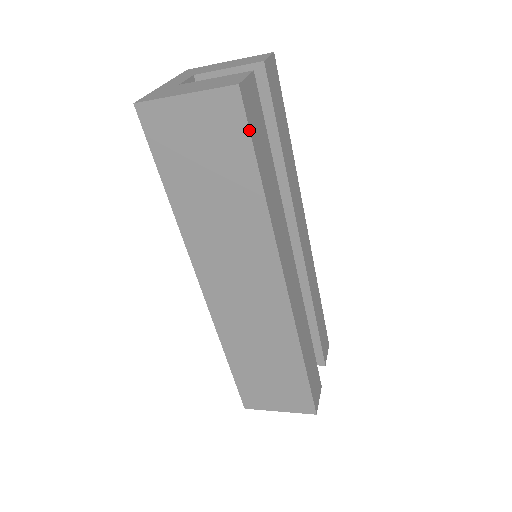
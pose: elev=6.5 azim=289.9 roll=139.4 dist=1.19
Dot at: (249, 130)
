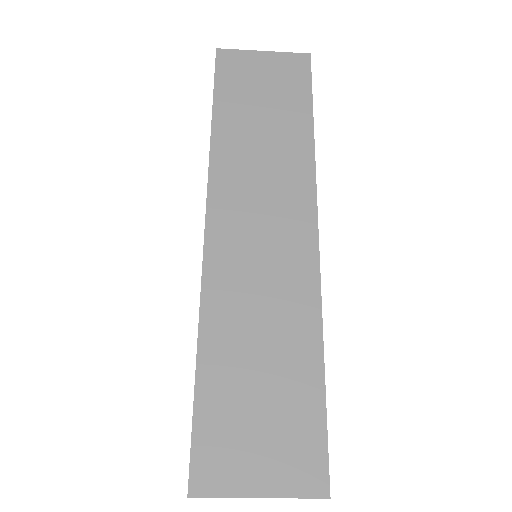
Dot at: (311, 81)
